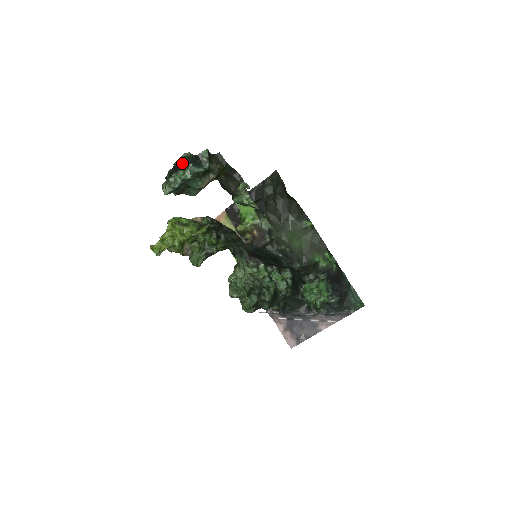
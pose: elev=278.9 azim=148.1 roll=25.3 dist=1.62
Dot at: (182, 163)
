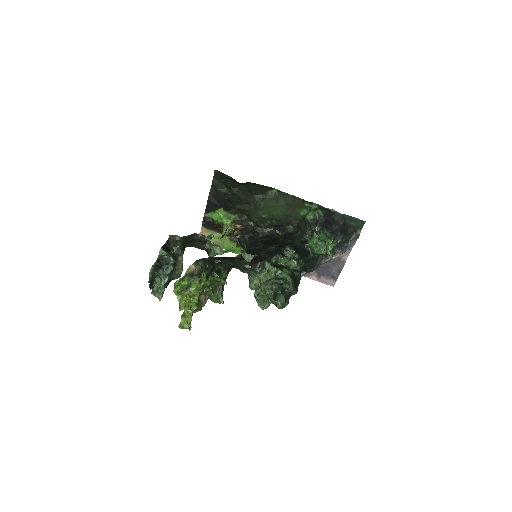
Dot at: (153, 275)
